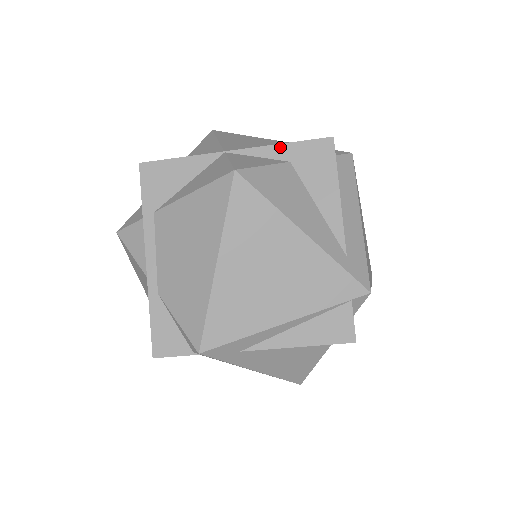
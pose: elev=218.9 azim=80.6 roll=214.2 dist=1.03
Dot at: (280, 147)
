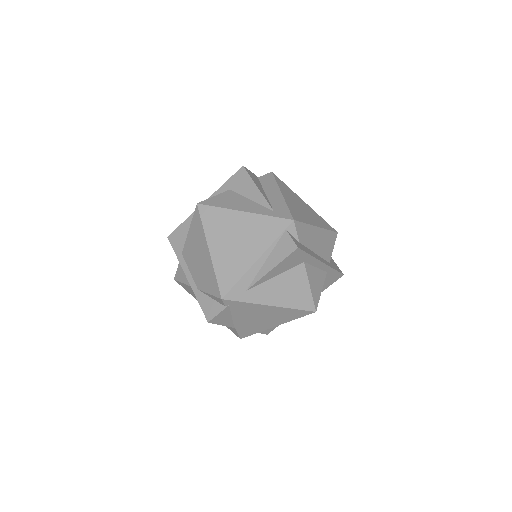
Dot at: (223, 187)
